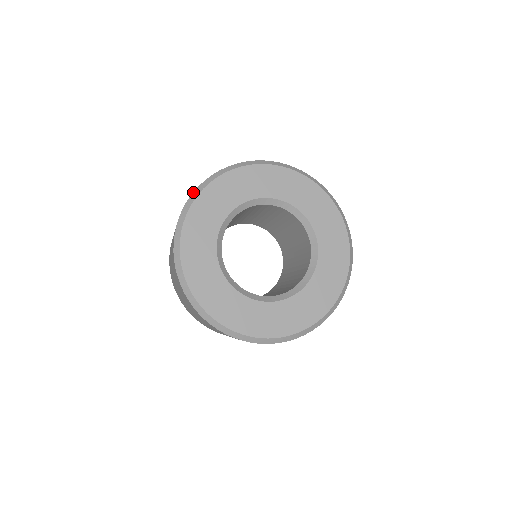
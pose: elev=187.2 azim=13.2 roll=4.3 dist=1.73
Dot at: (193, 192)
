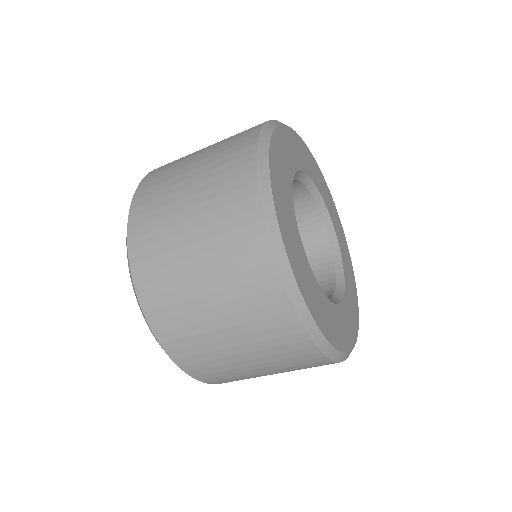
Dot at: occluded
